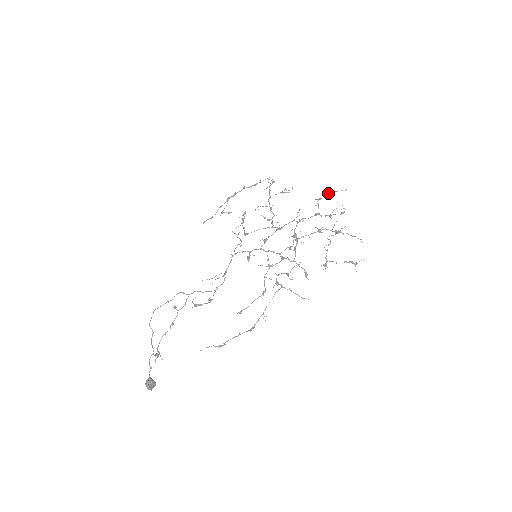
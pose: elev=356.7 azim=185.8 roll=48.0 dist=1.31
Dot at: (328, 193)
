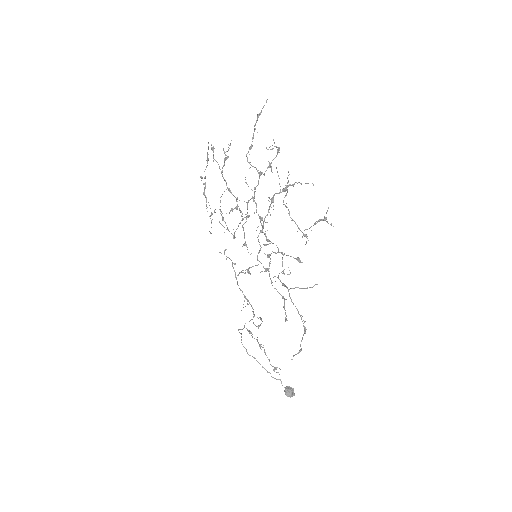
Dot at: occluded
